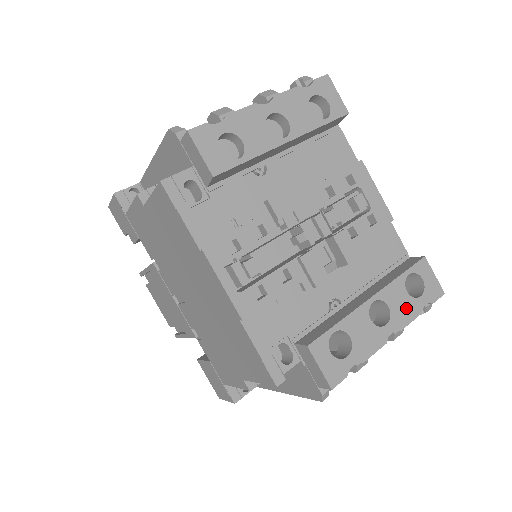
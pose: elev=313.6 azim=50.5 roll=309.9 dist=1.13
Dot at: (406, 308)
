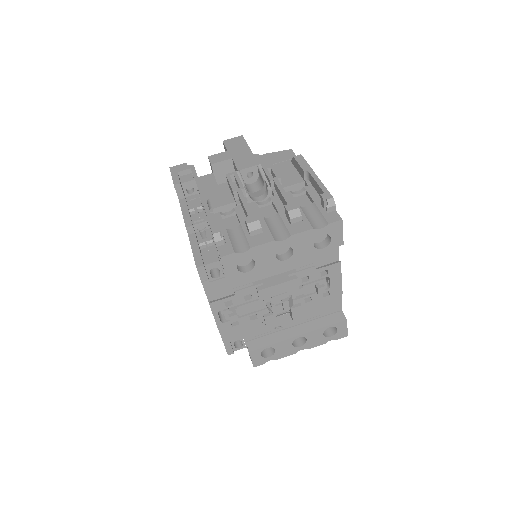
Dot at: (317, 341)
